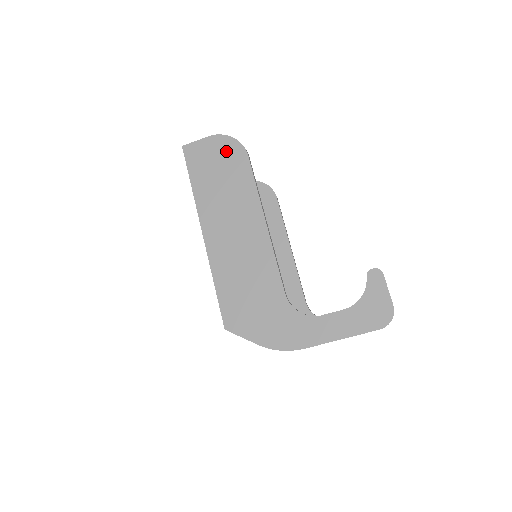
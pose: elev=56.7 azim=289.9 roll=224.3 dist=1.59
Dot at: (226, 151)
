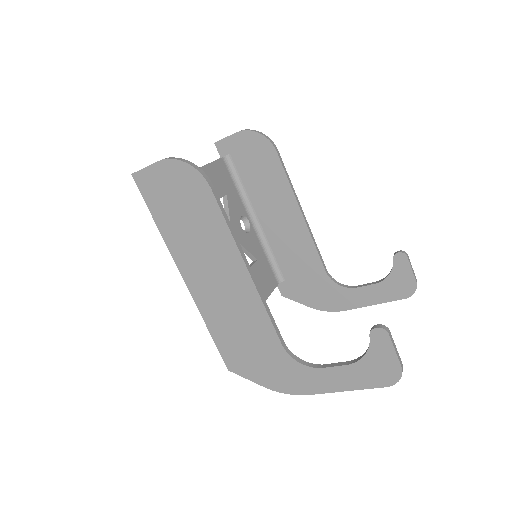
Dot at: (183, 182)
